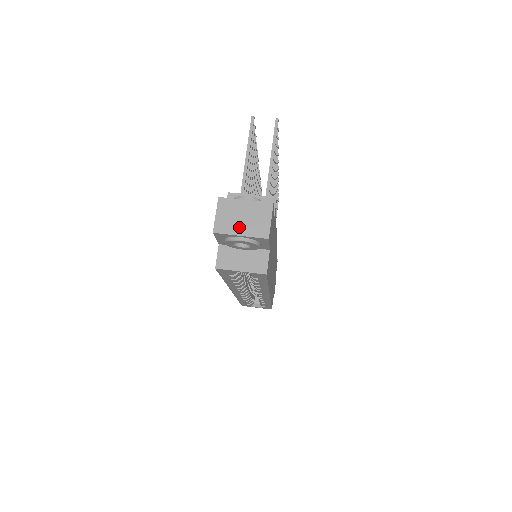
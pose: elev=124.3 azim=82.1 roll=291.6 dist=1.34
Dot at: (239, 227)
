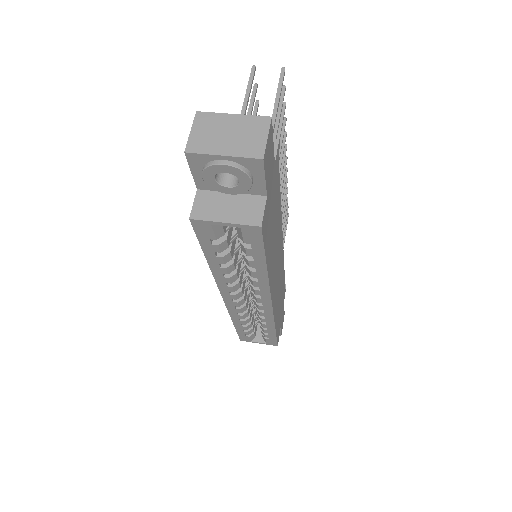
Dot at: (222, 145)
